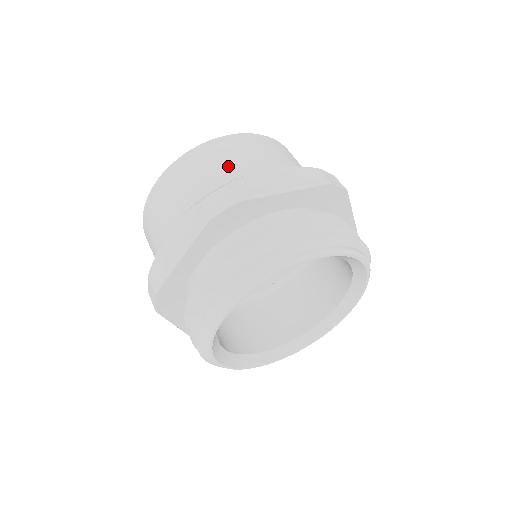
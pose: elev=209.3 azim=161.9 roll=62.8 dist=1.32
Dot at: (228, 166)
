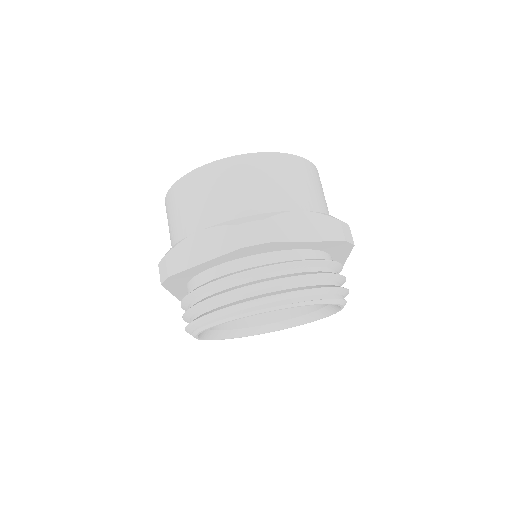
Dot at: (183, 217)
